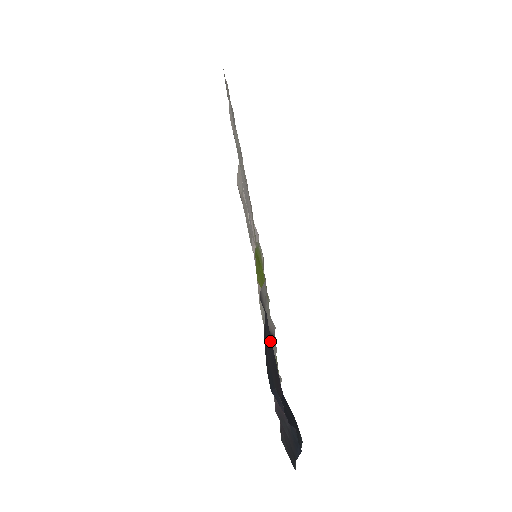
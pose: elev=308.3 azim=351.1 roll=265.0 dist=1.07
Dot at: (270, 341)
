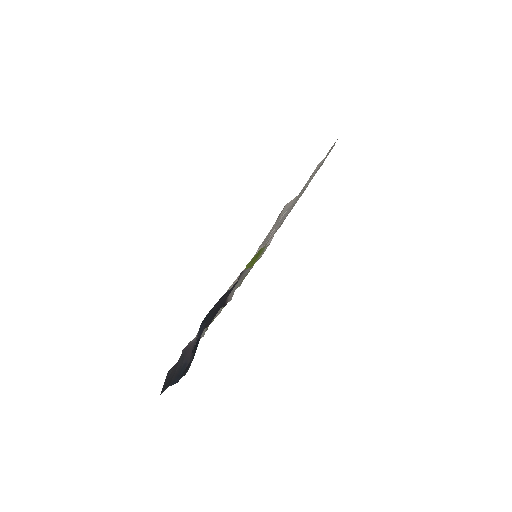
Dot at: (226, 297)
